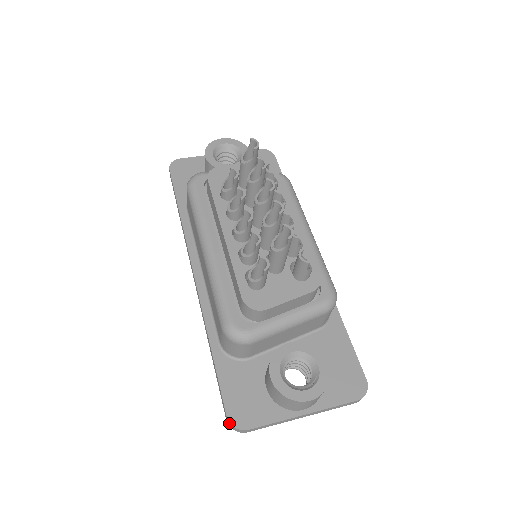
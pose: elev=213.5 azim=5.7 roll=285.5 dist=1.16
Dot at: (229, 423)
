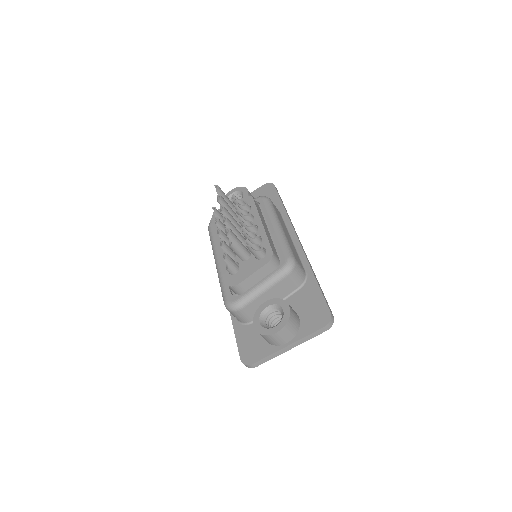
Dot at: (243, 363)
